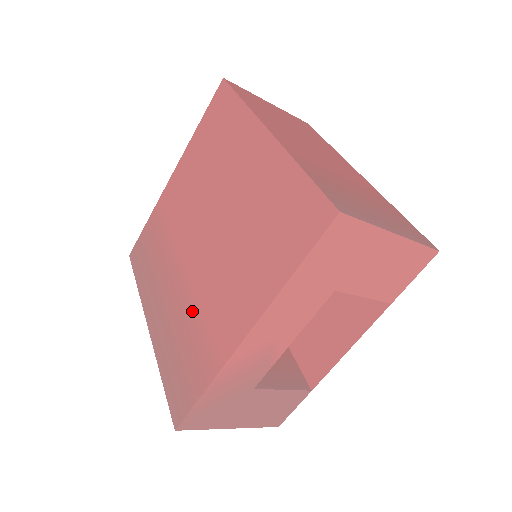
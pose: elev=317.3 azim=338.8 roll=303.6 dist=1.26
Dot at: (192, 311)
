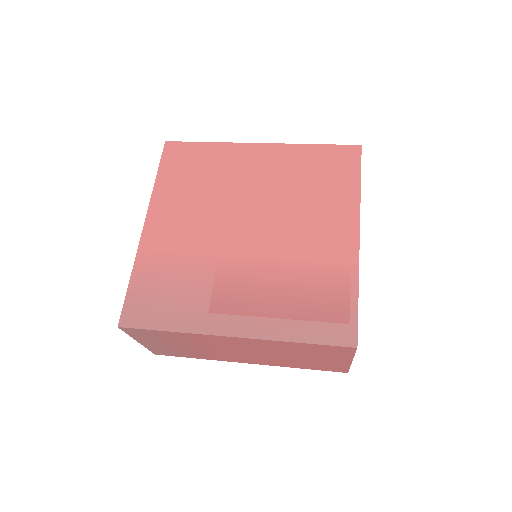
Dot at: (288, 270)
